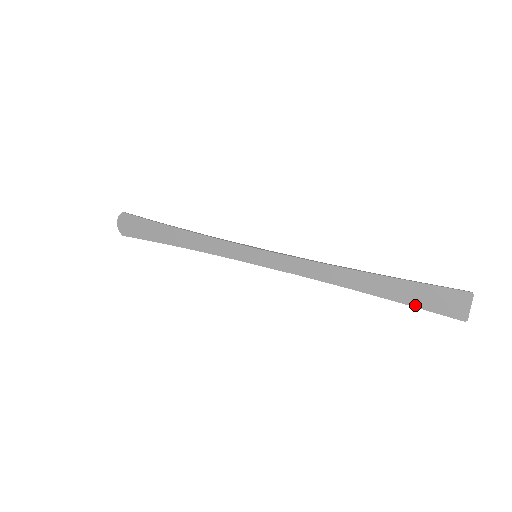
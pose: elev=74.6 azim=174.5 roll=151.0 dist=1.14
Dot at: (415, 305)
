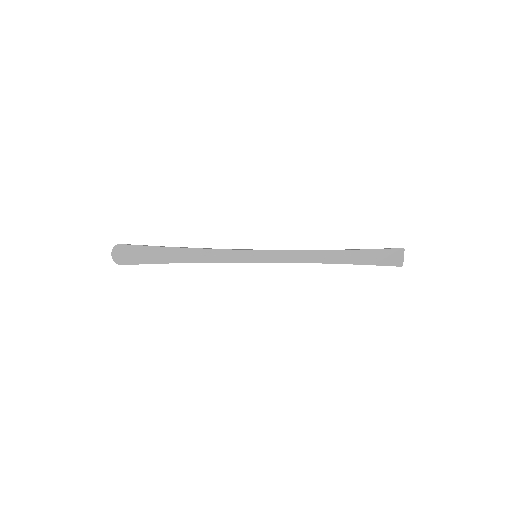
Dot at: (373, 264)
